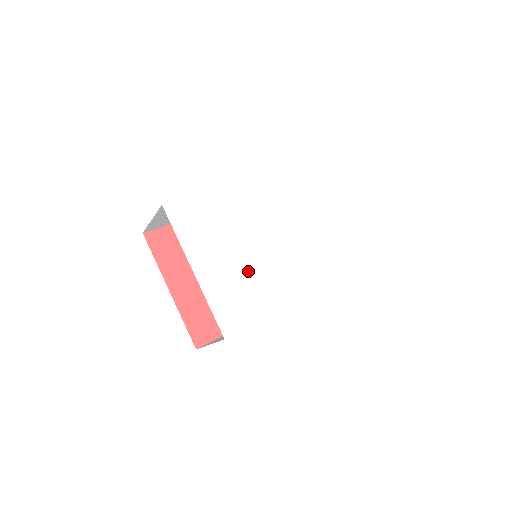
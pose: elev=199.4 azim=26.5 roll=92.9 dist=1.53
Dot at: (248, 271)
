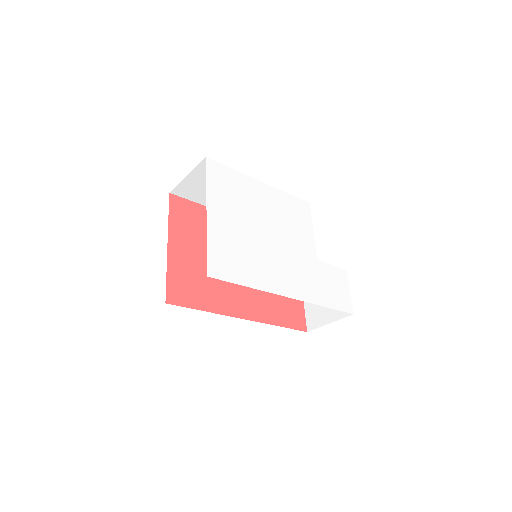
Dot at: (250, 245)
